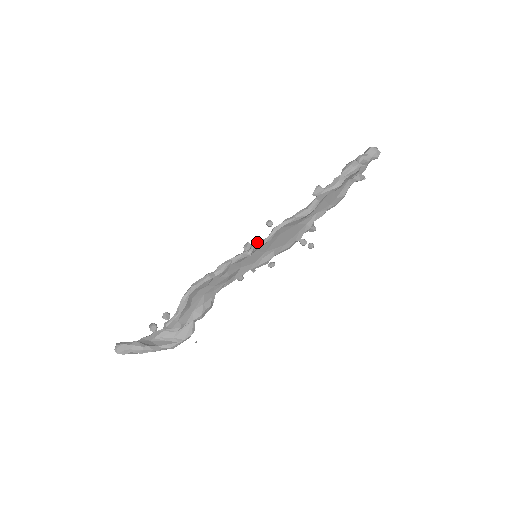
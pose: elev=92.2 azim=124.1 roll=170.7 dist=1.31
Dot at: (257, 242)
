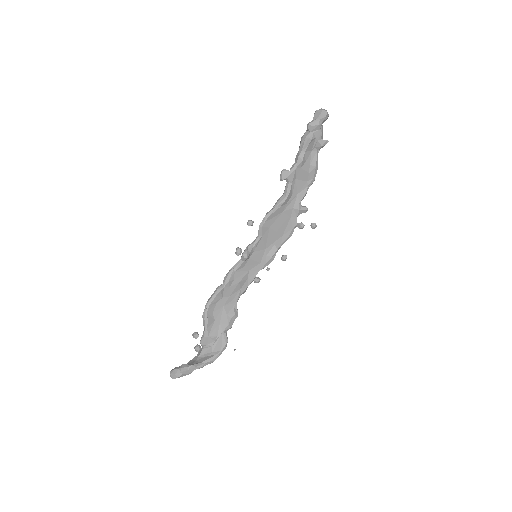
Dot at: (250, 244)
